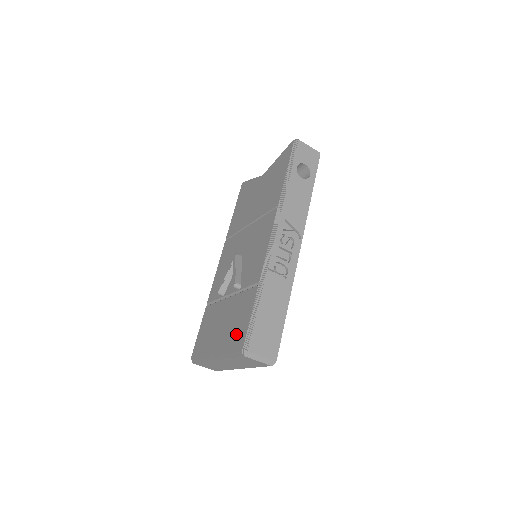
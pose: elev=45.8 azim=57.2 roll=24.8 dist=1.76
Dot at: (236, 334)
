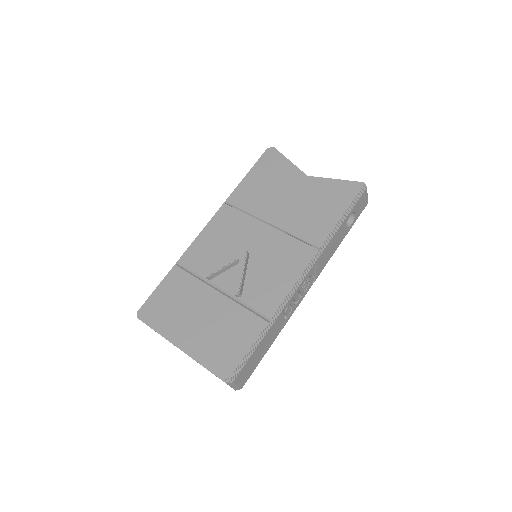
Dot at: (223, 351)
